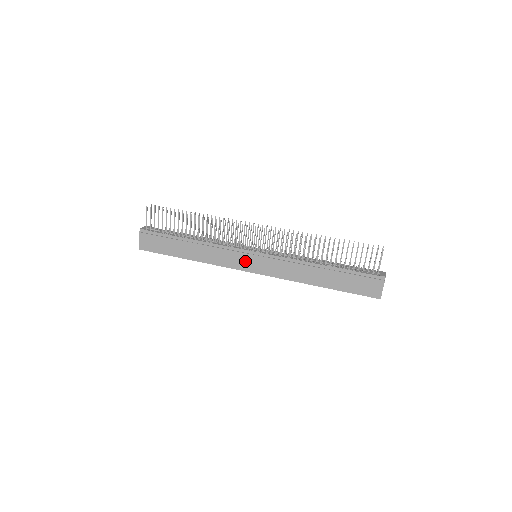
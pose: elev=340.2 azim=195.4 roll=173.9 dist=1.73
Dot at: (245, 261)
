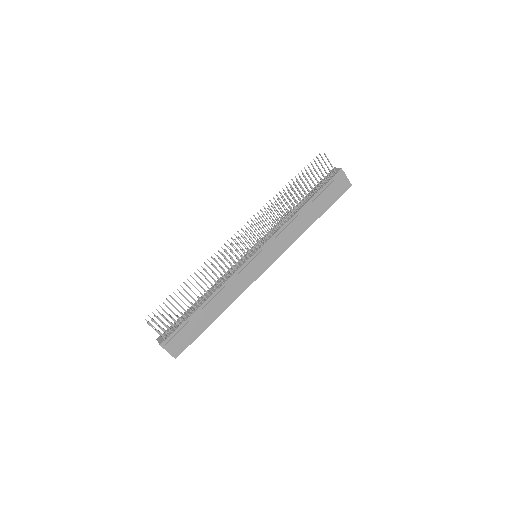
Dot at: (255, 267)
